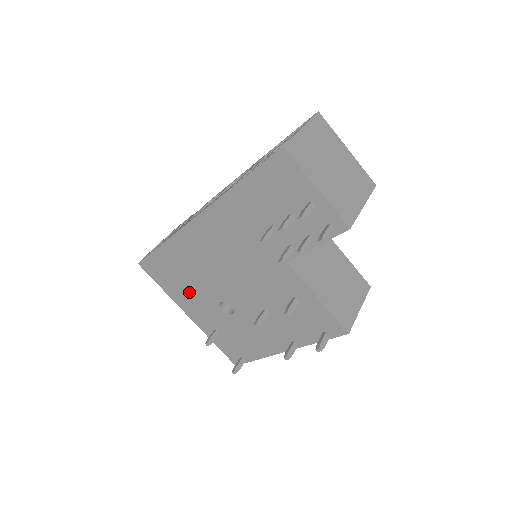
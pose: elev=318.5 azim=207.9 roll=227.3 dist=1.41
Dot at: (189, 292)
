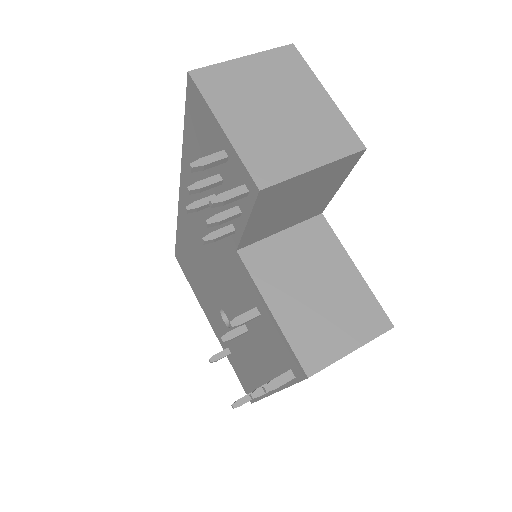
Dot at: (203, 294)
